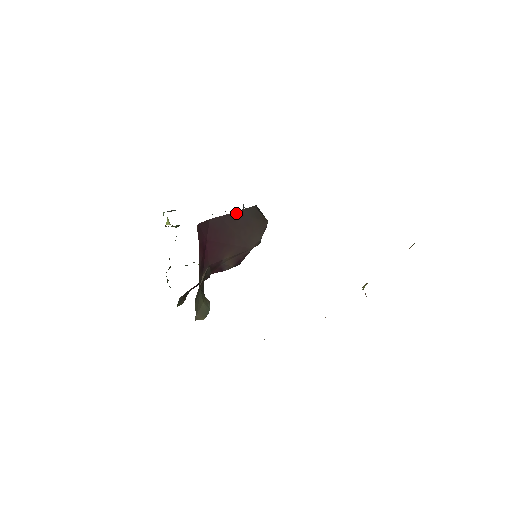
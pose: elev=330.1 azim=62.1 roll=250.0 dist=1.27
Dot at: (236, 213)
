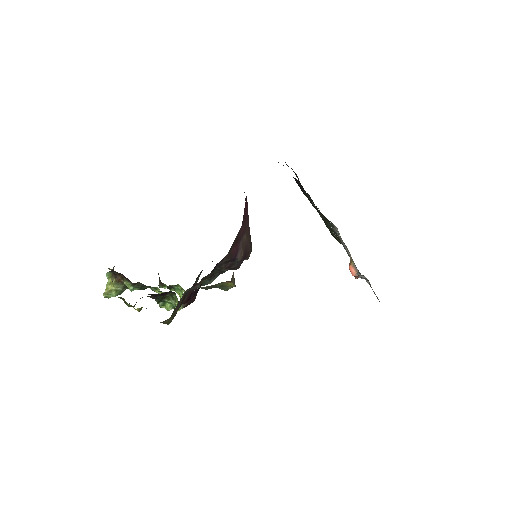
Dot at: occluded
